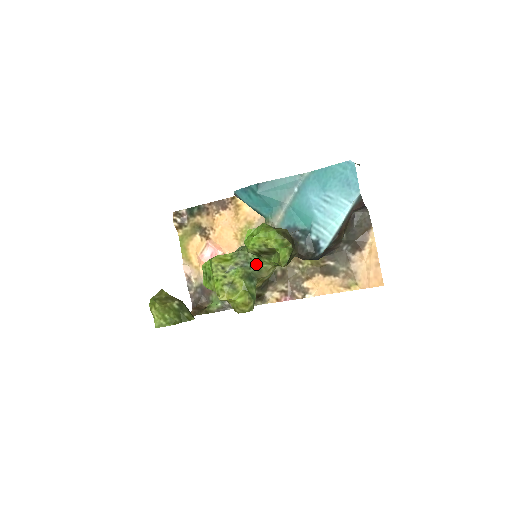
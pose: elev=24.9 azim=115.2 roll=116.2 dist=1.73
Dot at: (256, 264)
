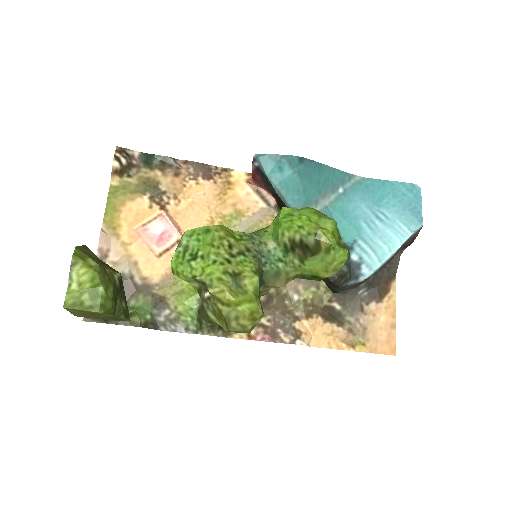
Dot at: (276, 262)
